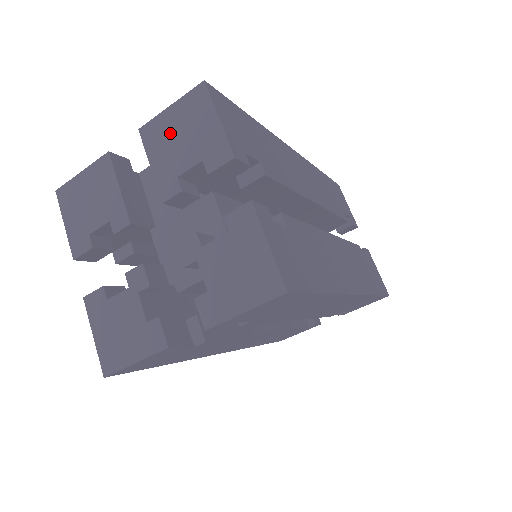
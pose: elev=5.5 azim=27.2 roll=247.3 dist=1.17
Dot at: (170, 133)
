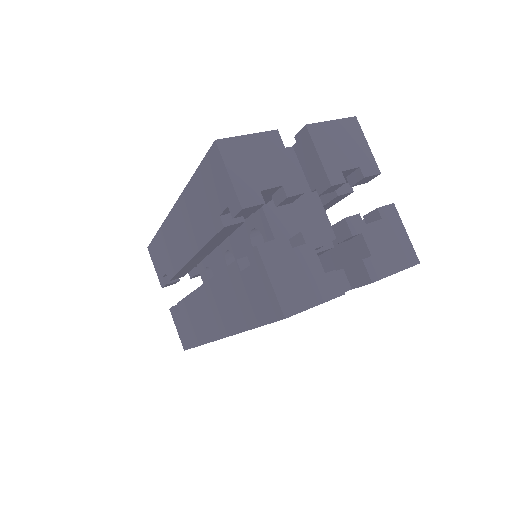
Dot at: (334, 139)
